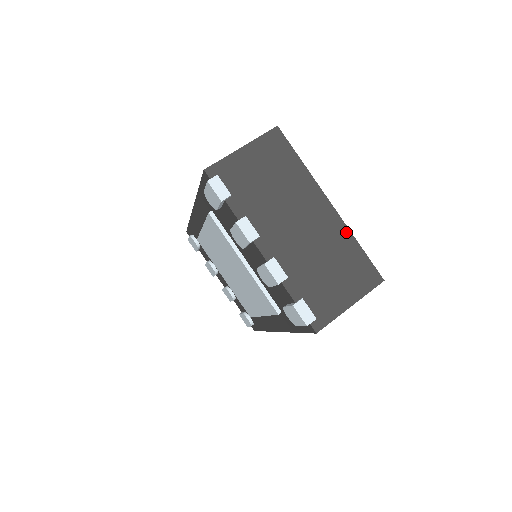
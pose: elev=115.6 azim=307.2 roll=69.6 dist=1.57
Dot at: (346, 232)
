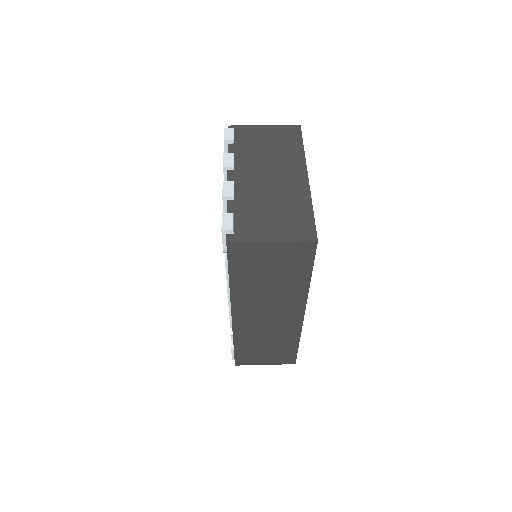
Dot at: (307, 197)
